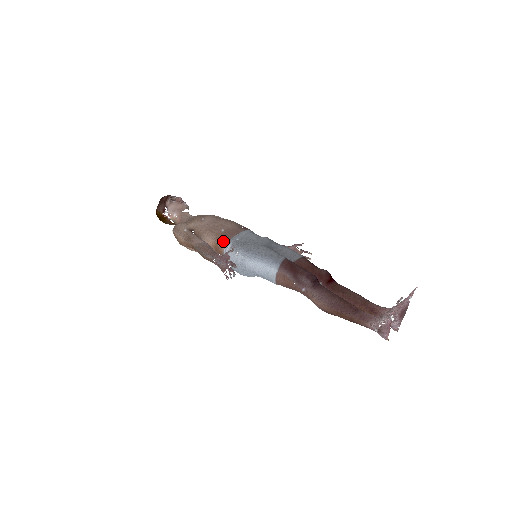
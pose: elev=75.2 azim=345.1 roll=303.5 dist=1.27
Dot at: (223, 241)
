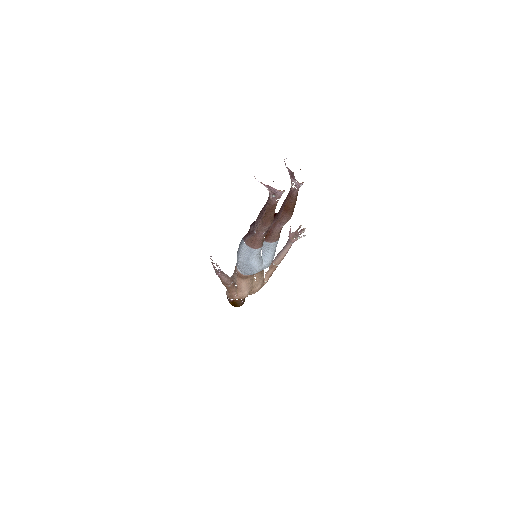
Dot at: (235, 269)
